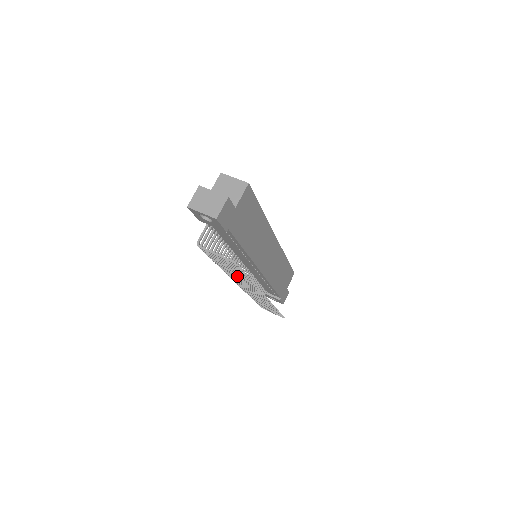
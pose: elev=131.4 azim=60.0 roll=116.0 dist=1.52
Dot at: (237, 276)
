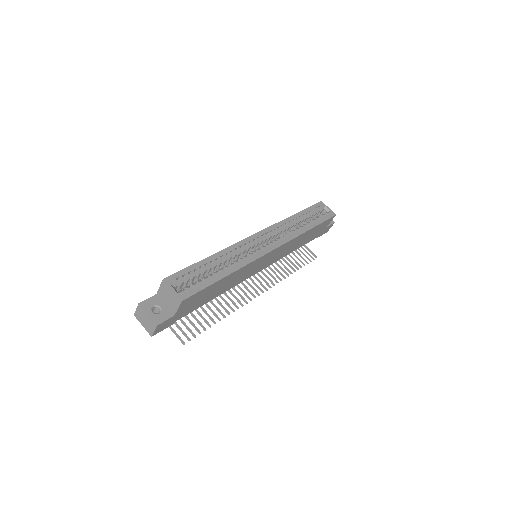
Dot at: (218, 302)
